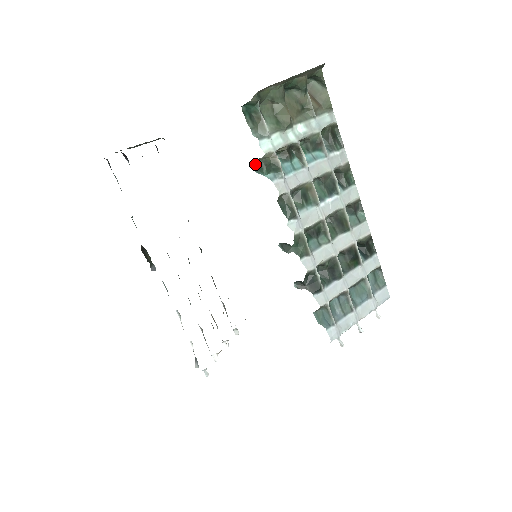
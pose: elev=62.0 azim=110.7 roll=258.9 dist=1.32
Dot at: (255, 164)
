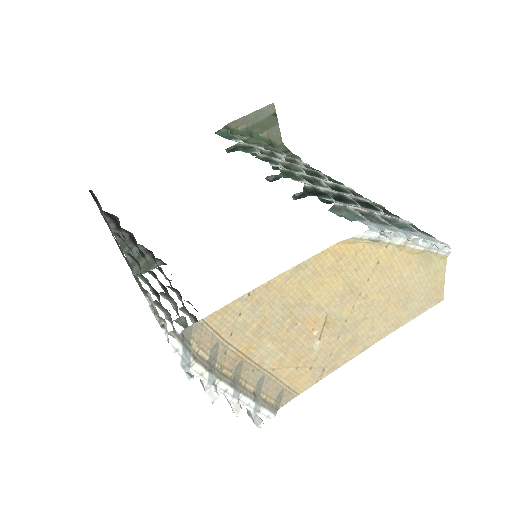
Dot at: (231, 151)
